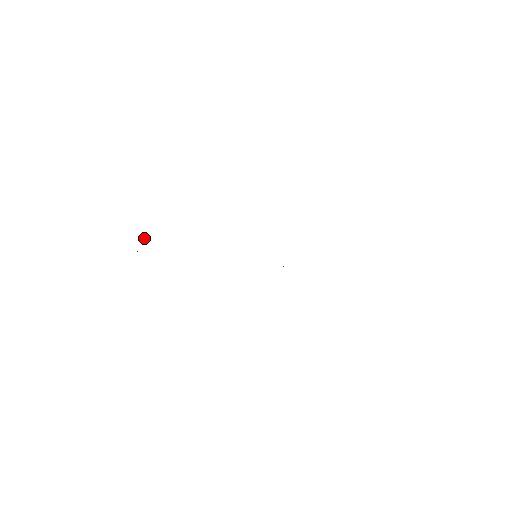
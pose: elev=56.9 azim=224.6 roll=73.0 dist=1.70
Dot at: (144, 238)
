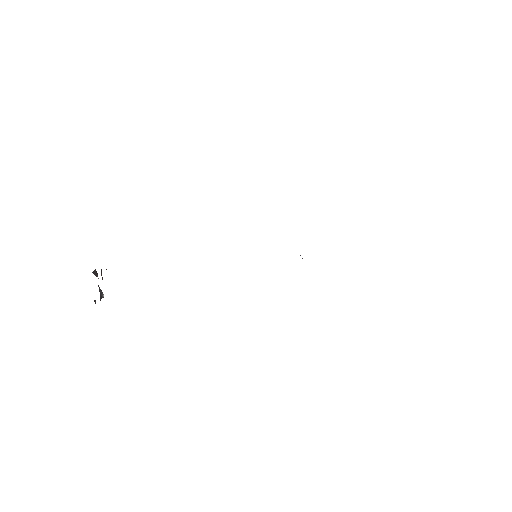
Dot at: (97, 274)
